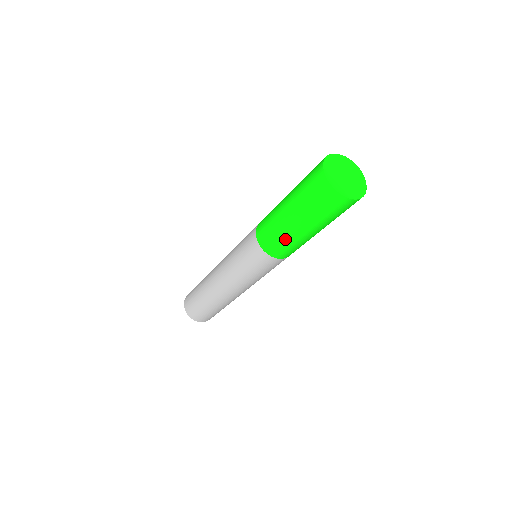
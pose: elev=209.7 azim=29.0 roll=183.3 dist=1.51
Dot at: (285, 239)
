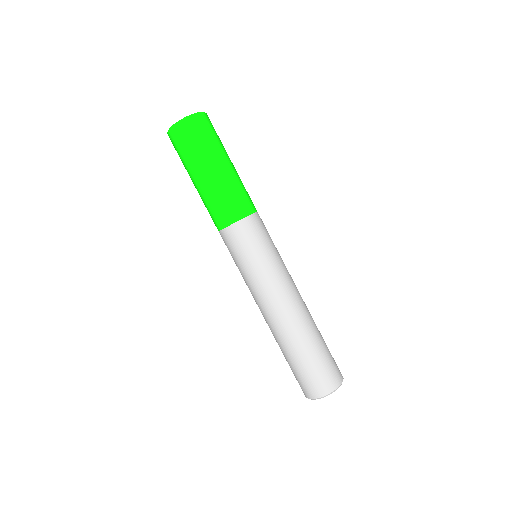
Dot at: (208, 201)
